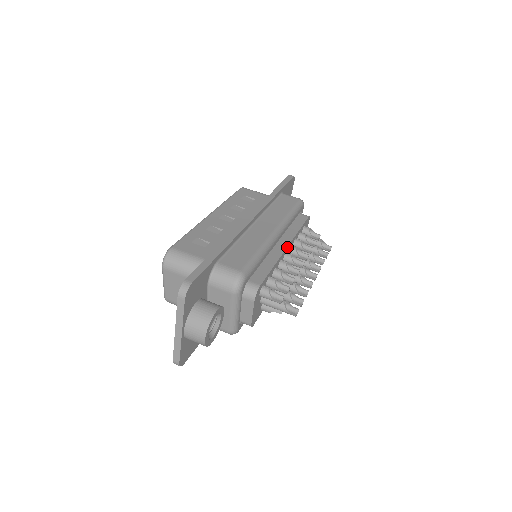
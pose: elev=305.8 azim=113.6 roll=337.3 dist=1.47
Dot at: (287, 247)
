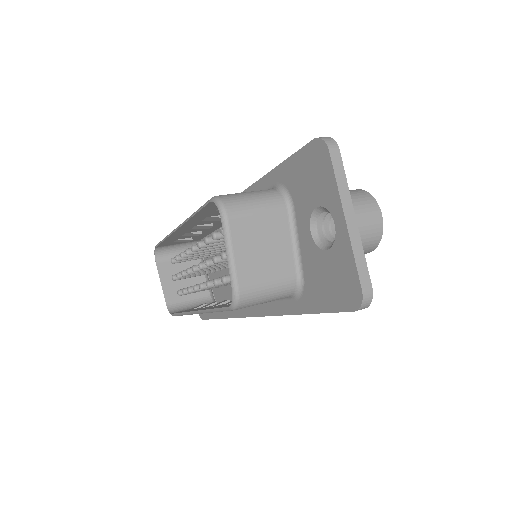
Dot at: occluded
